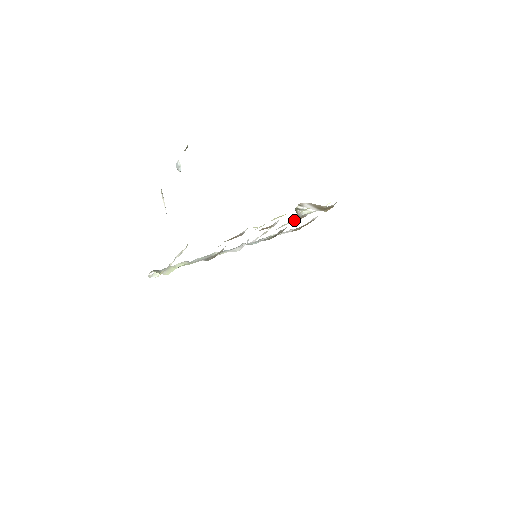
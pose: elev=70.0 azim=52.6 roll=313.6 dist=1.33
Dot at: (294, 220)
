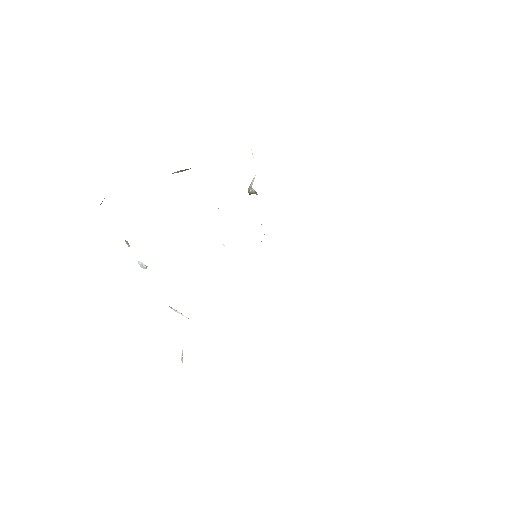
Dot at: occluded
